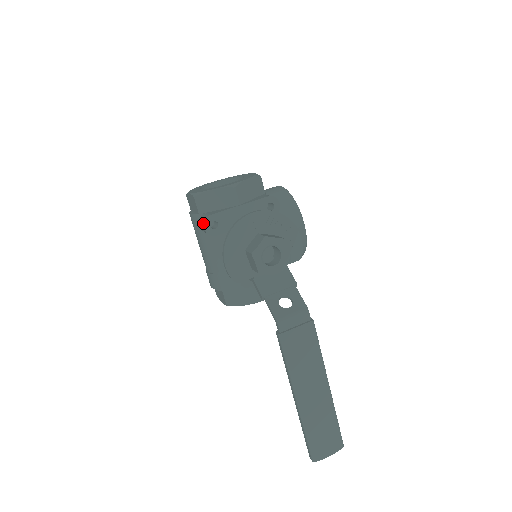
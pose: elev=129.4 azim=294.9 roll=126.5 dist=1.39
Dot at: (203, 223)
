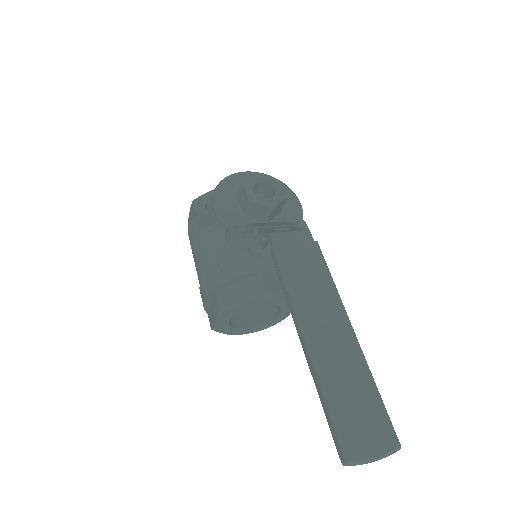
Dot at: occluded
